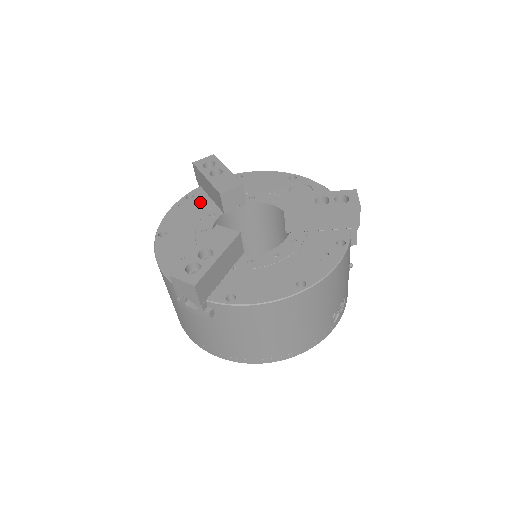
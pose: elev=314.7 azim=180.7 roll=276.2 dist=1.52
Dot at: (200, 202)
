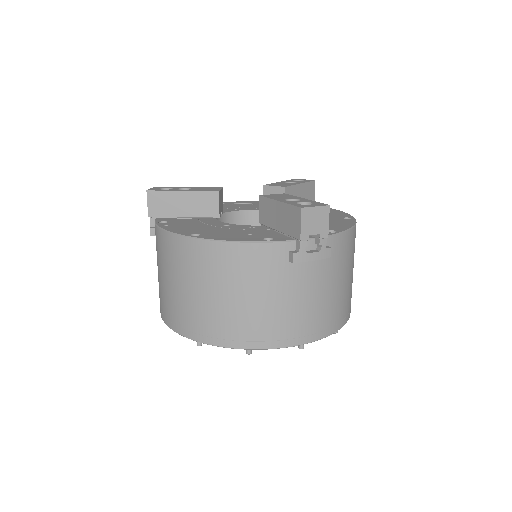
Dot at: (181, 221)
